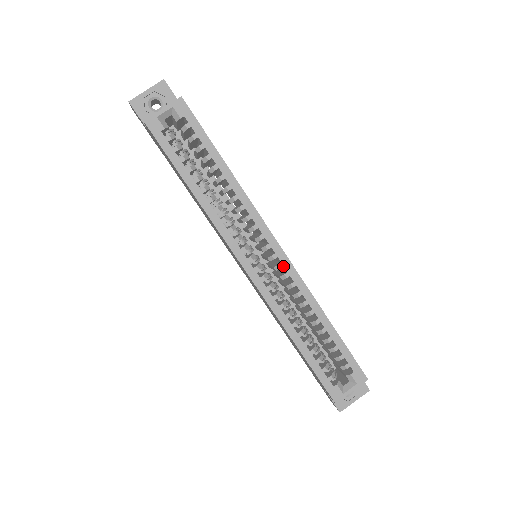
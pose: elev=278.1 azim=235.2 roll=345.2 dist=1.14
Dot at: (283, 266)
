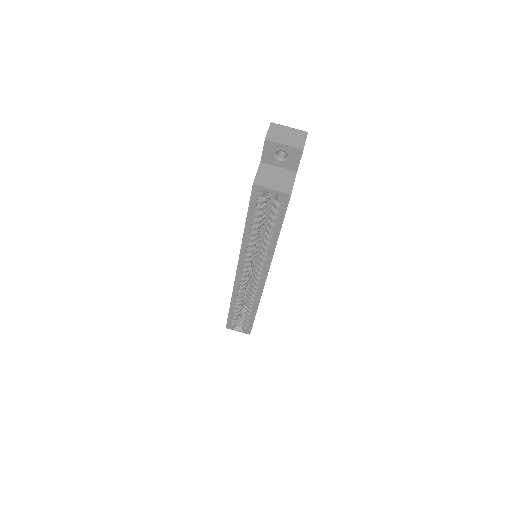
Dot at: (258, 286)
